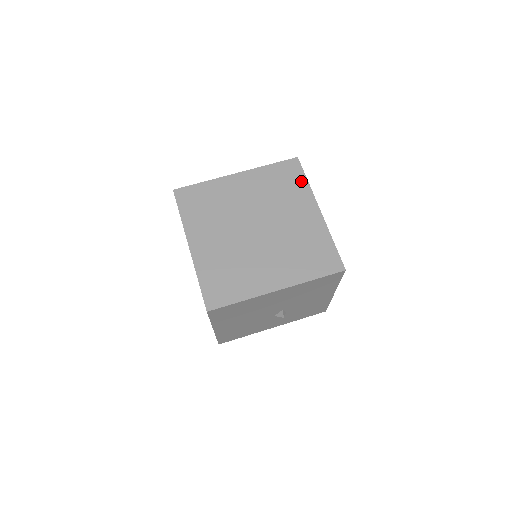
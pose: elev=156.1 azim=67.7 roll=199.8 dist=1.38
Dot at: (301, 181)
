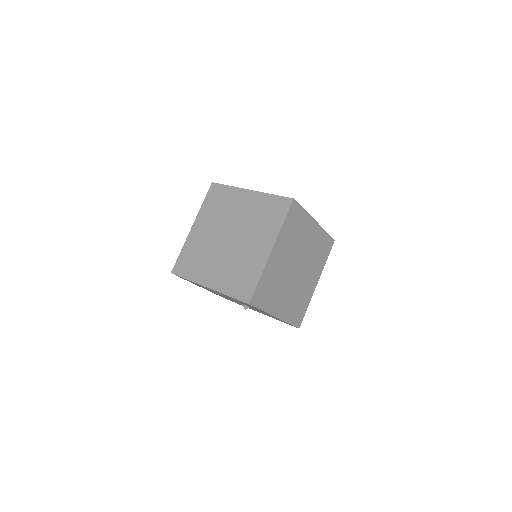
Dot at: (279, 220)
